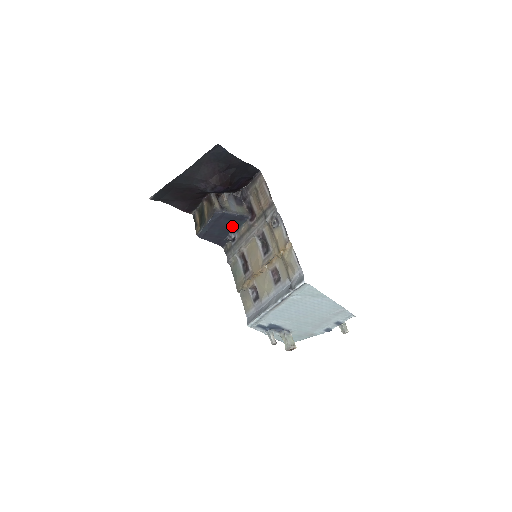
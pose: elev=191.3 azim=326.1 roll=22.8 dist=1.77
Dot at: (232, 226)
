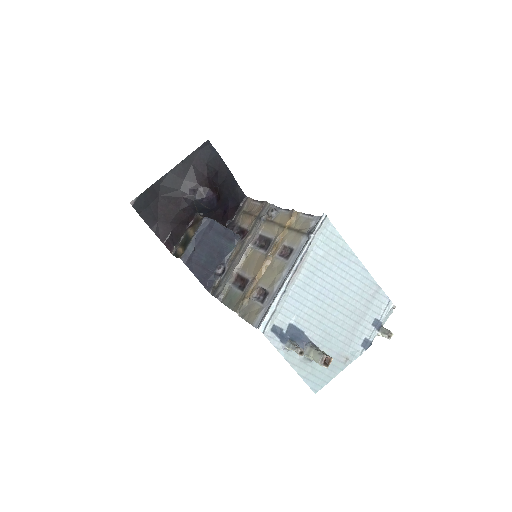
Dot at: (221, 250)
